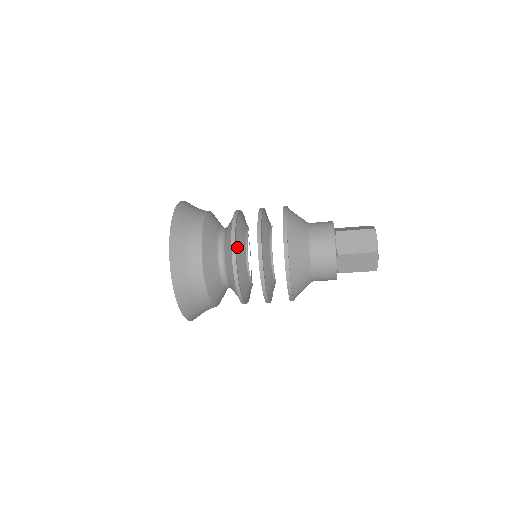
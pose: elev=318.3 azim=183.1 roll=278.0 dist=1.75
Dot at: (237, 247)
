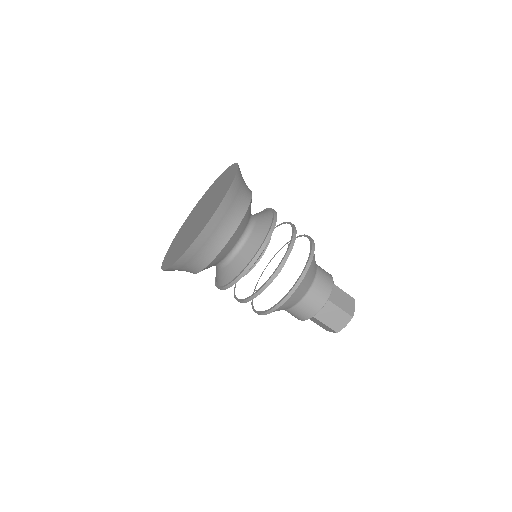
Dot at: occluded
